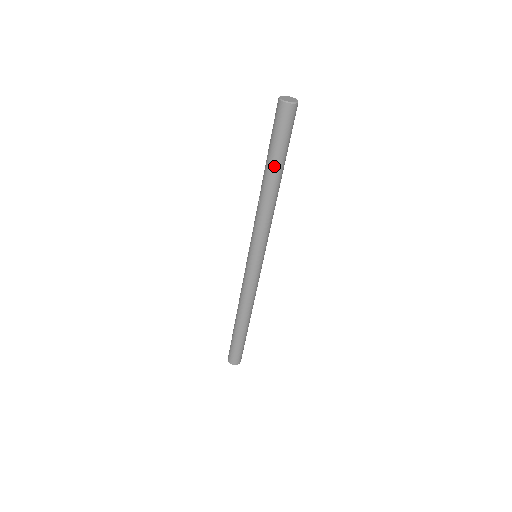
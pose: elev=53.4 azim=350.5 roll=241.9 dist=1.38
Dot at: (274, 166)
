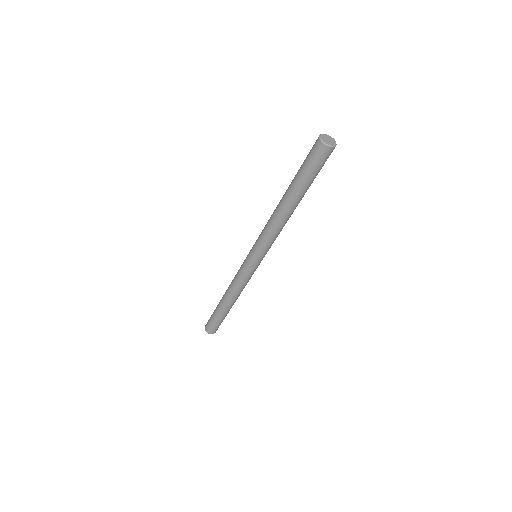
Dot at: (301, 194)
